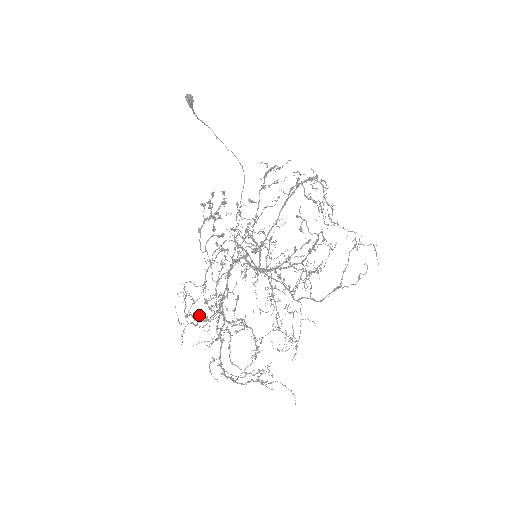
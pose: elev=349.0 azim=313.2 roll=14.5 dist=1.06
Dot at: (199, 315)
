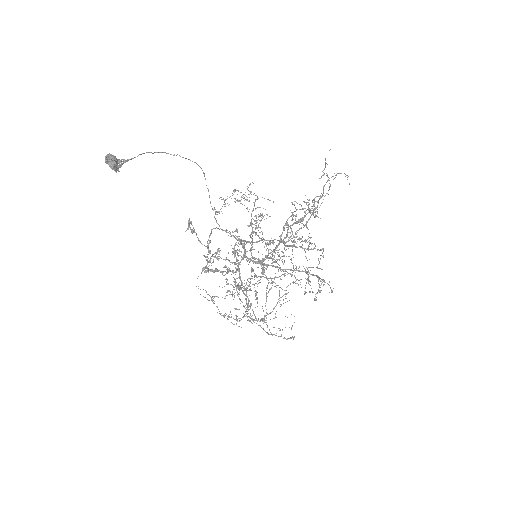
Dot at: (236, 318)
